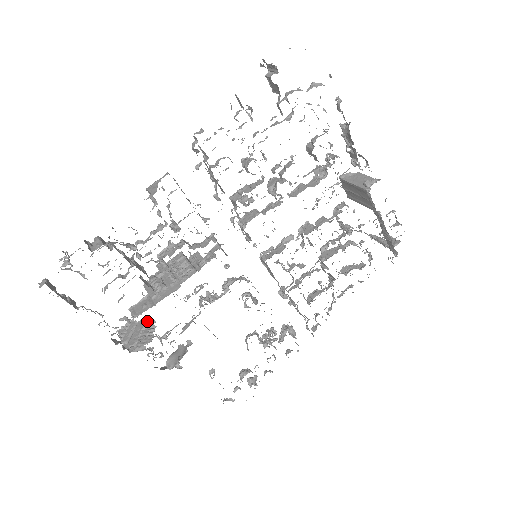
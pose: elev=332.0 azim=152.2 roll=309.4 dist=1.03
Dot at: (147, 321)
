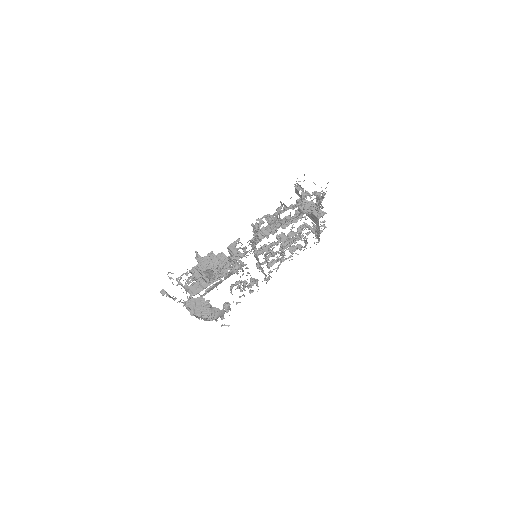
Dot at: (203, 299)
